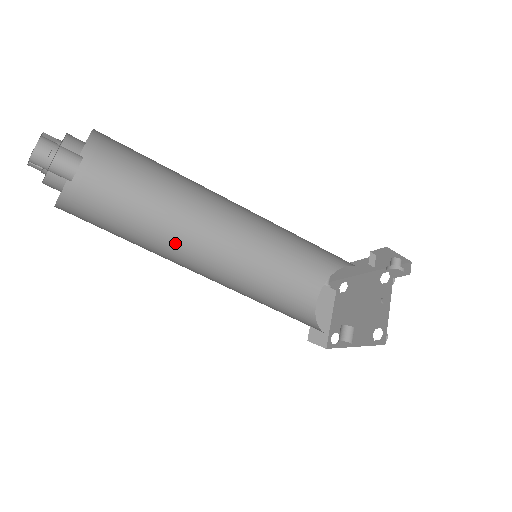
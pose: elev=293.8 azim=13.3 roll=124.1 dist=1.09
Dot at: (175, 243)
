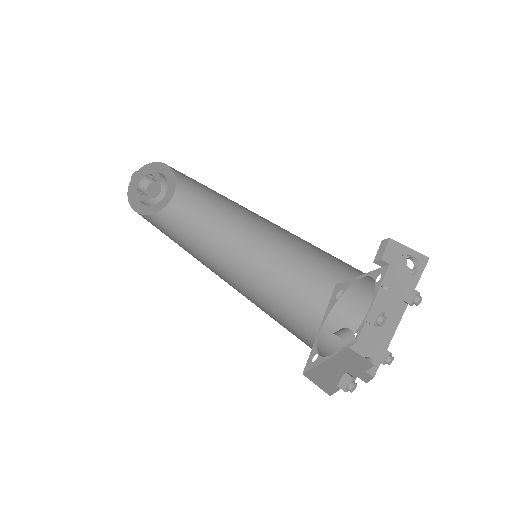
Dot at: (199, 257)
